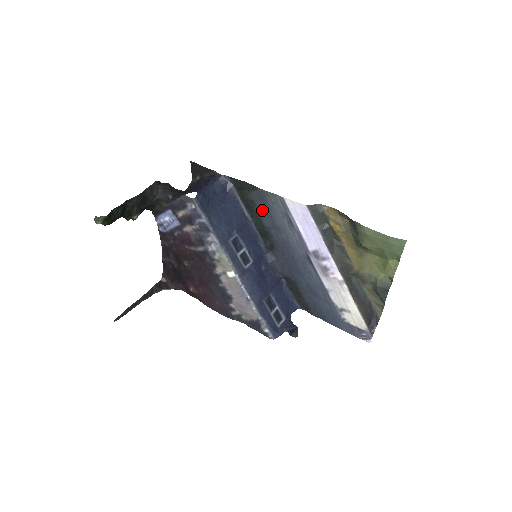
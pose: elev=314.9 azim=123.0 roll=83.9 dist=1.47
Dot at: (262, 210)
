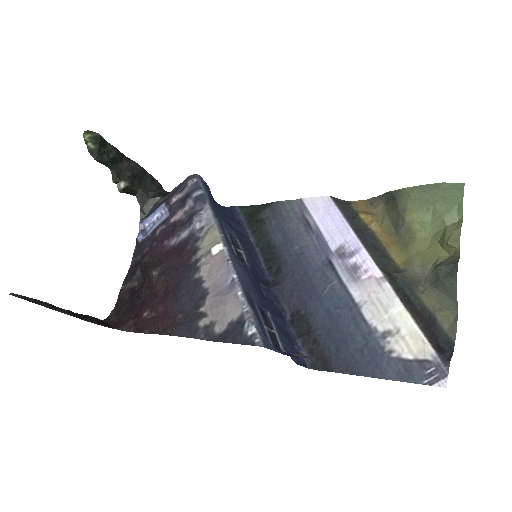
Dot at: (273, 227)
